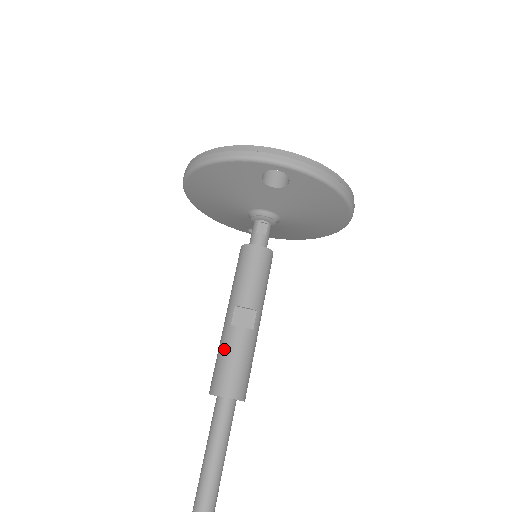
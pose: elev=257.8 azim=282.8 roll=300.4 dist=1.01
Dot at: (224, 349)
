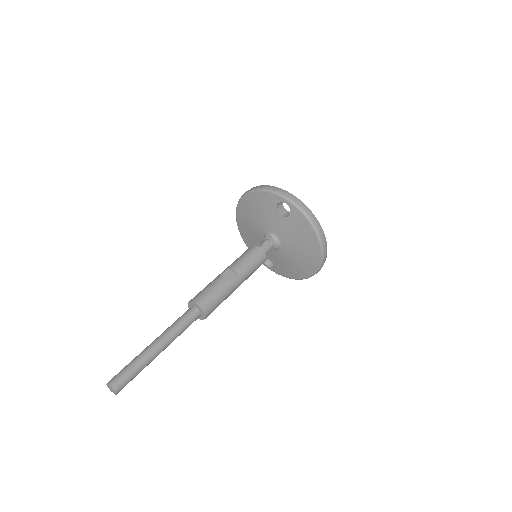
Dot at: (210, 284)
